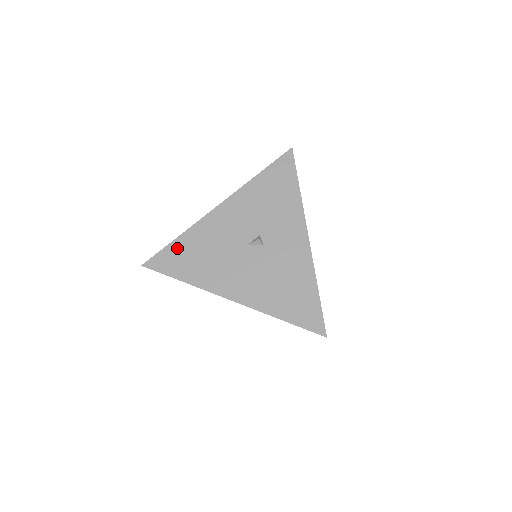
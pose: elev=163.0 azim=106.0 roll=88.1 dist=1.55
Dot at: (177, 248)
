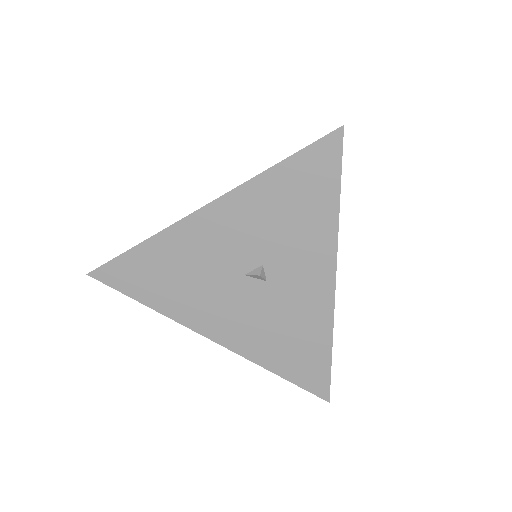
Dot at: (138, 260)
